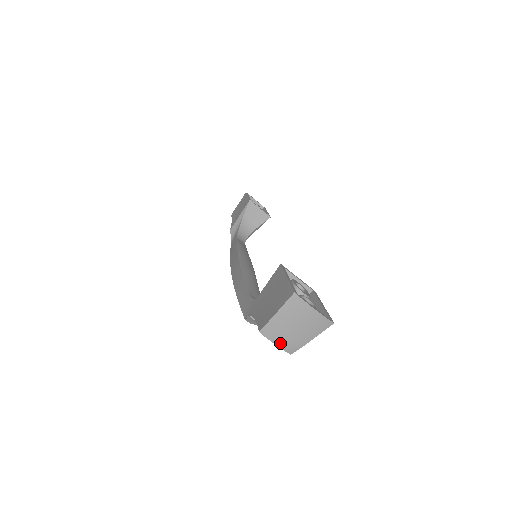
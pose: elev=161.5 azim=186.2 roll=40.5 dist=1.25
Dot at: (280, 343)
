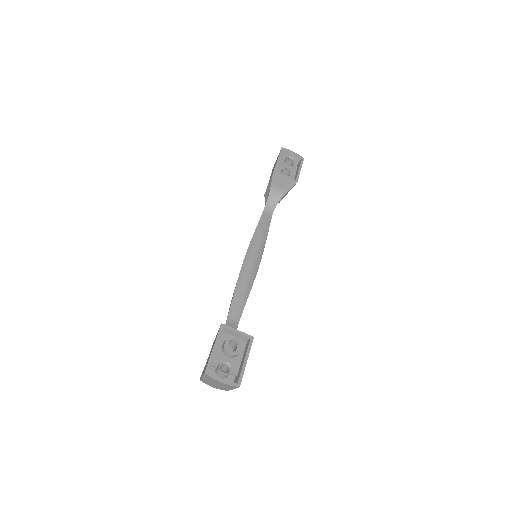
Dot at: (214, 387)
